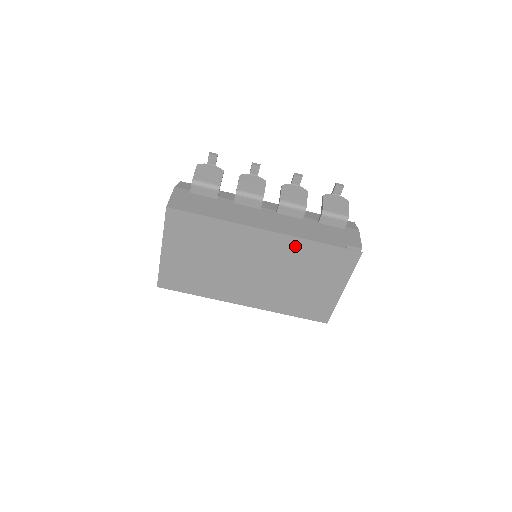
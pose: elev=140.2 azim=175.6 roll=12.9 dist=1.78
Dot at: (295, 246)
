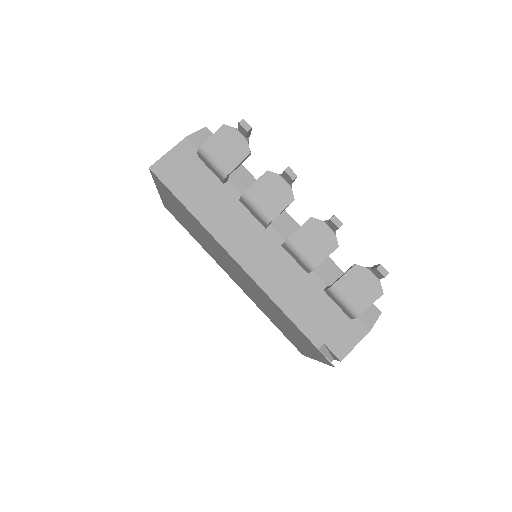
Dot at: (269, 300)
